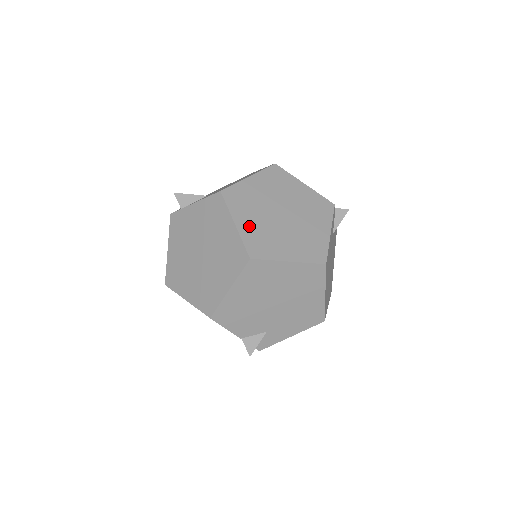
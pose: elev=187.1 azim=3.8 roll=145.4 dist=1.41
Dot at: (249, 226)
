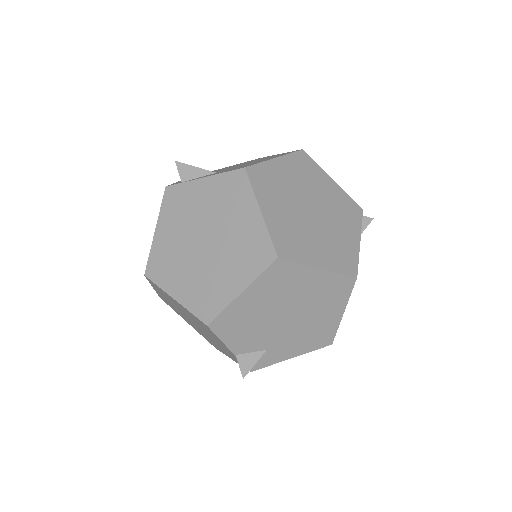
Dot at: (276, 217)
